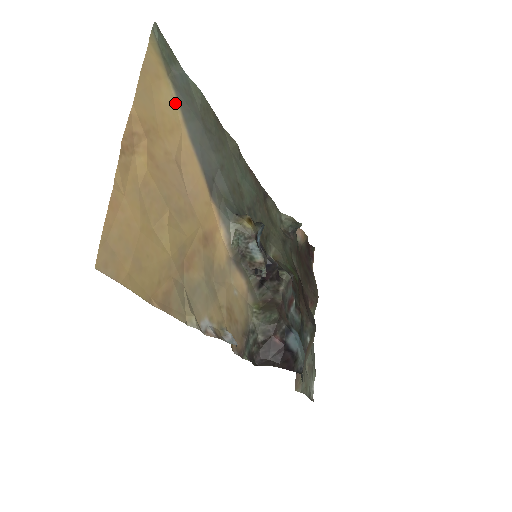
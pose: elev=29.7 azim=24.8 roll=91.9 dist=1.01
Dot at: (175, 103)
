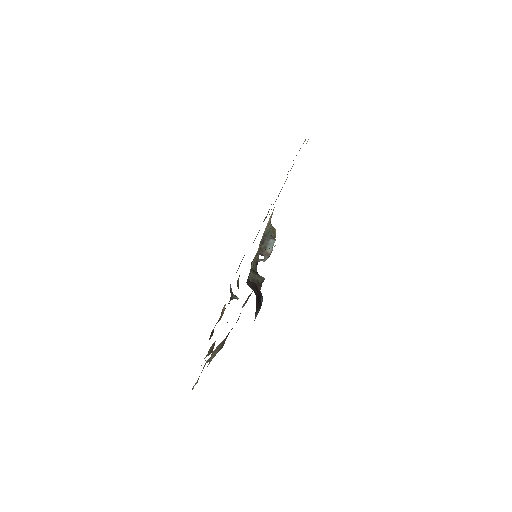
Dot at: occluded
